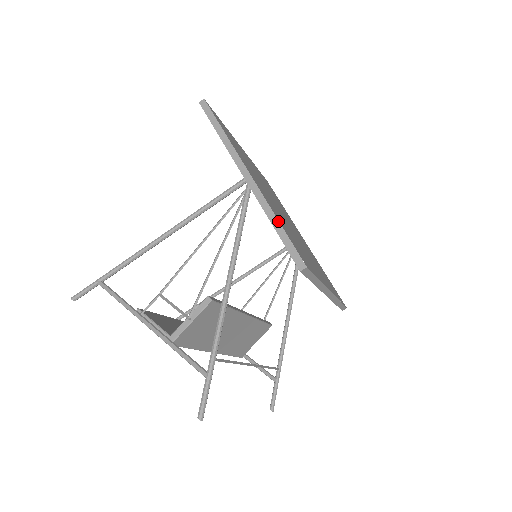
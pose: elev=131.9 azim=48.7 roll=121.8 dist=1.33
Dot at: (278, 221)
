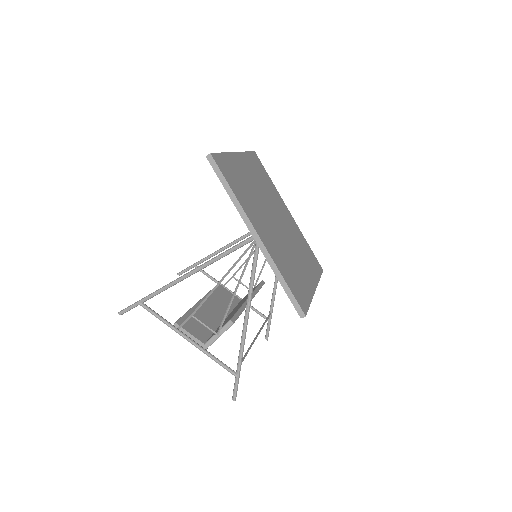
Dot at: (284, 279)
